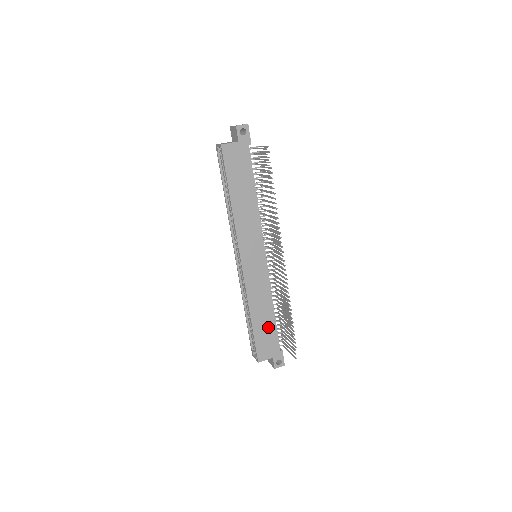
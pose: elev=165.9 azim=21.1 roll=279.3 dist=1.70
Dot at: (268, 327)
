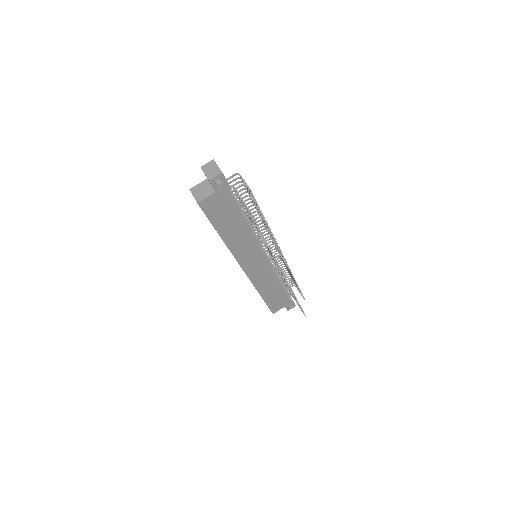
Dot at: (277, 294)
